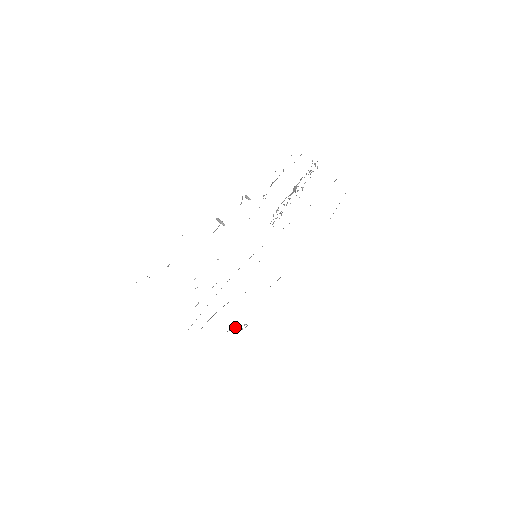
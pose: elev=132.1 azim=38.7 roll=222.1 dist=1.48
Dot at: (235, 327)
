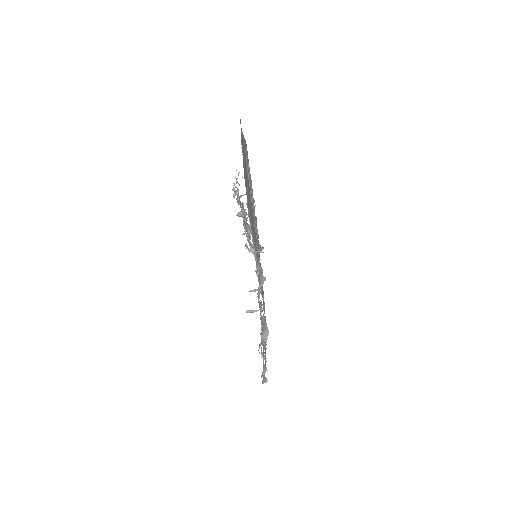
Dot at: (252, 248)
